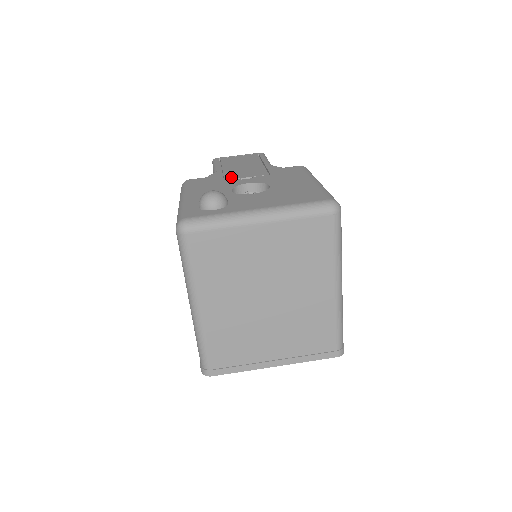
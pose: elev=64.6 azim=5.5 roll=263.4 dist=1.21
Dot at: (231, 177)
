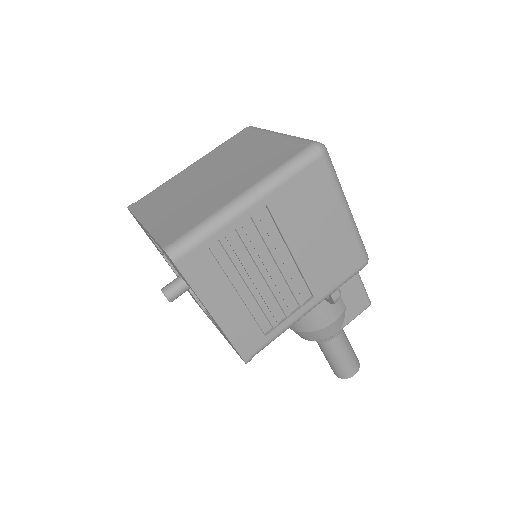
Dot at: occluded
